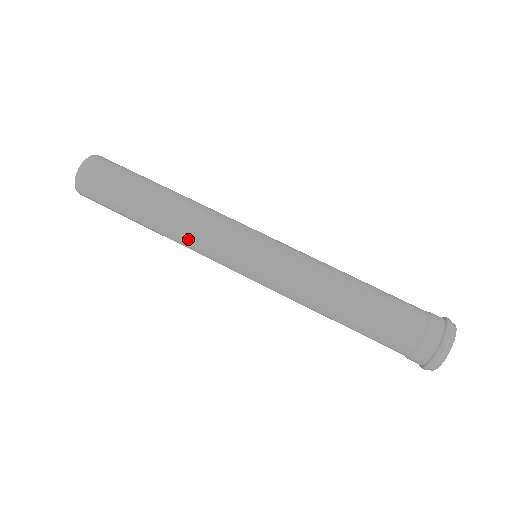
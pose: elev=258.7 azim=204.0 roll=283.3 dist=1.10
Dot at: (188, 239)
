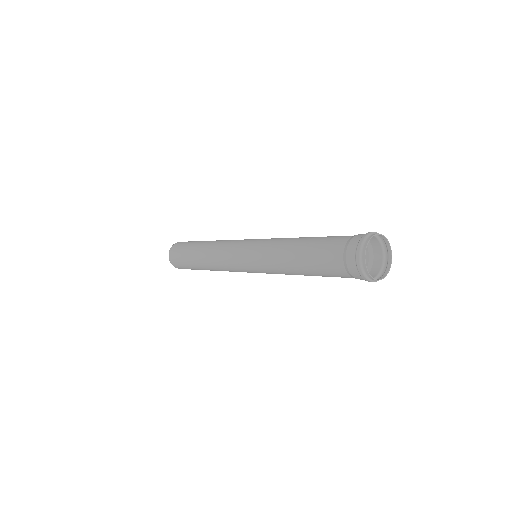
Dot at: (222, 270)
